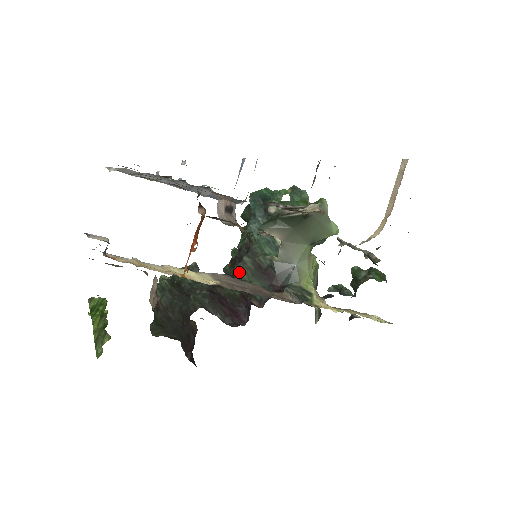
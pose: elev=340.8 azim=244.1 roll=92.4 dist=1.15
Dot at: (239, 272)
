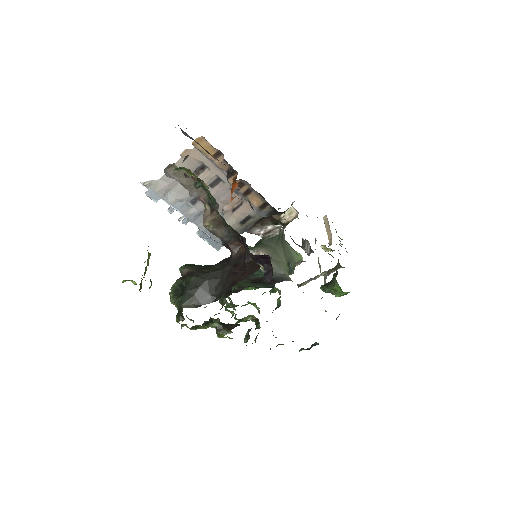
Dot at: (239, 285)
